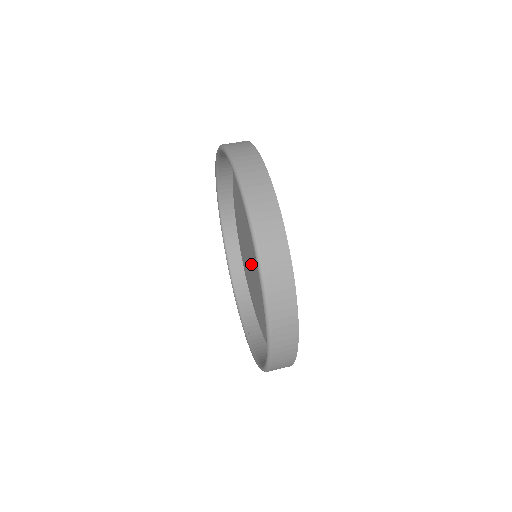
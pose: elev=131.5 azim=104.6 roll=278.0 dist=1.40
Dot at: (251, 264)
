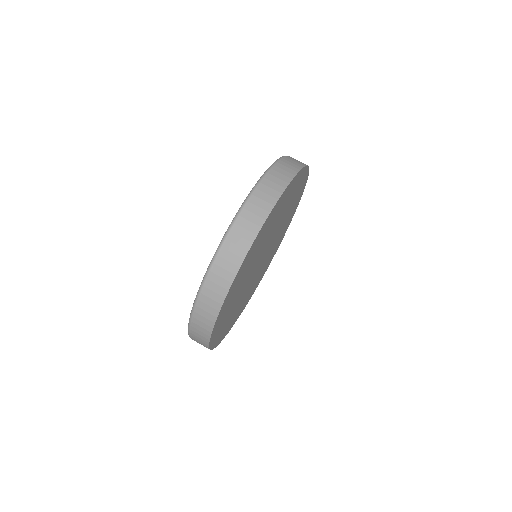
Dot at: occluded
